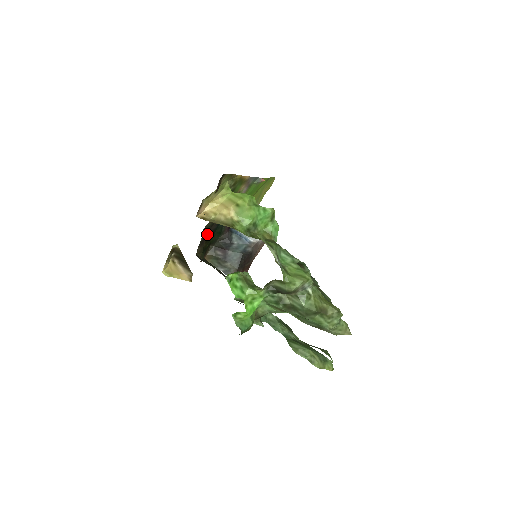
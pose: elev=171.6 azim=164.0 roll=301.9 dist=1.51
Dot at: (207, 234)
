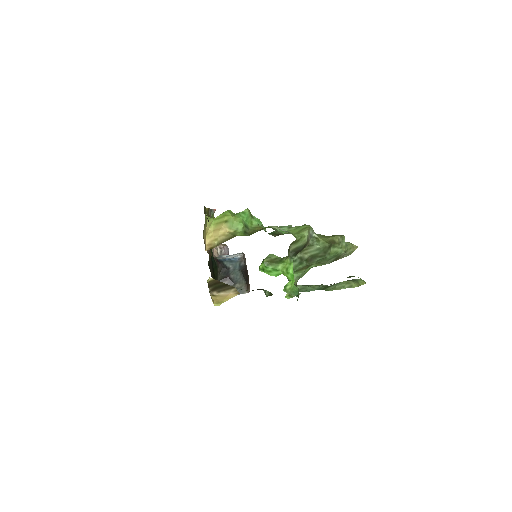
Dot at: (211, 271)
